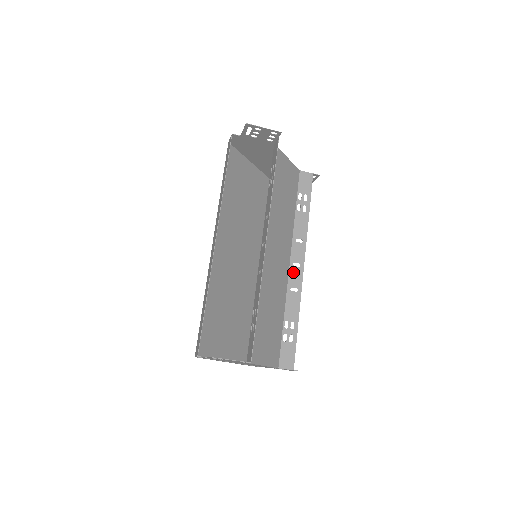
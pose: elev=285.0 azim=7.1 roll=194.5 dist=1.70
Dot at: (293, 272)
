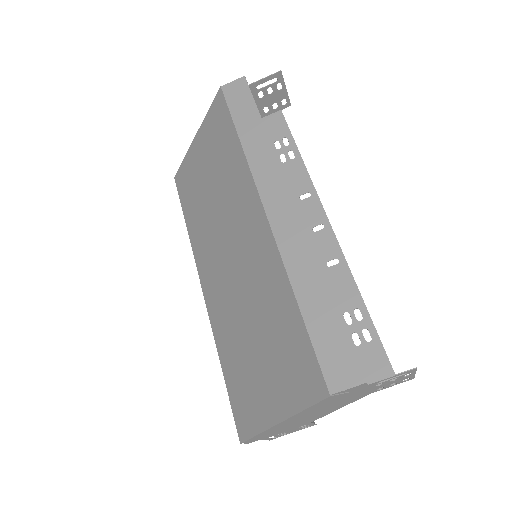
Dot at: occluded
